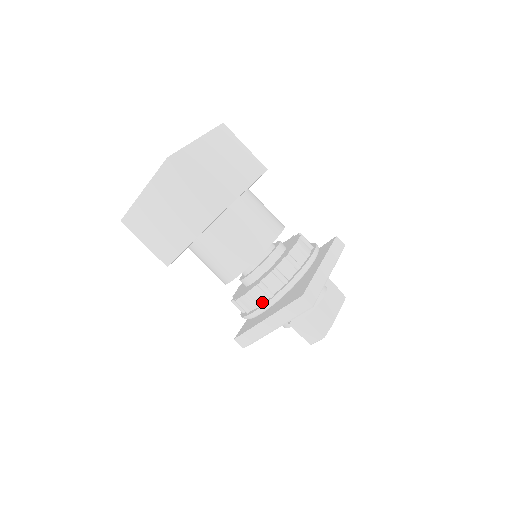
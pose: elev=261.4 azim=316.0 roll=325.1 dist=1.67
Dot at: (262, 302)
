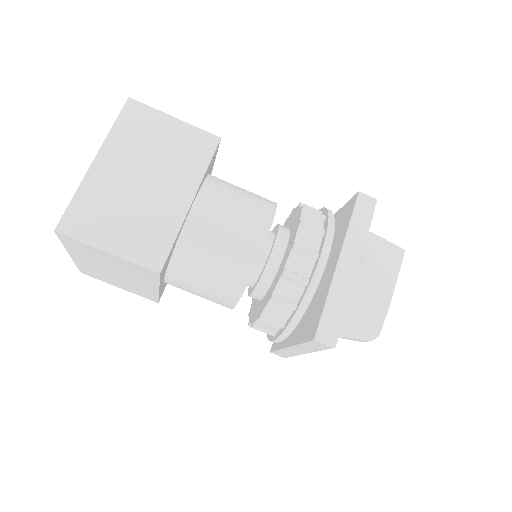
Dot at: (276, 330)
